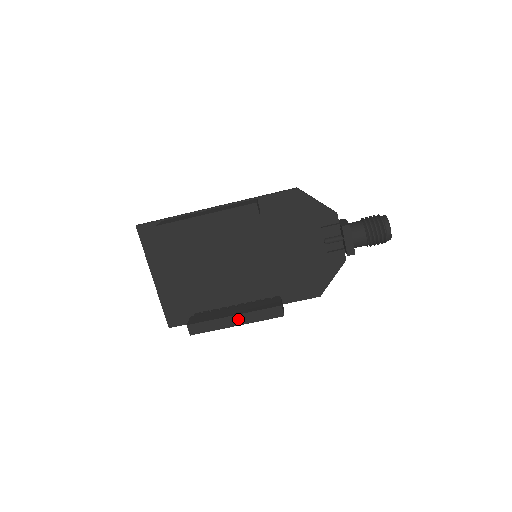
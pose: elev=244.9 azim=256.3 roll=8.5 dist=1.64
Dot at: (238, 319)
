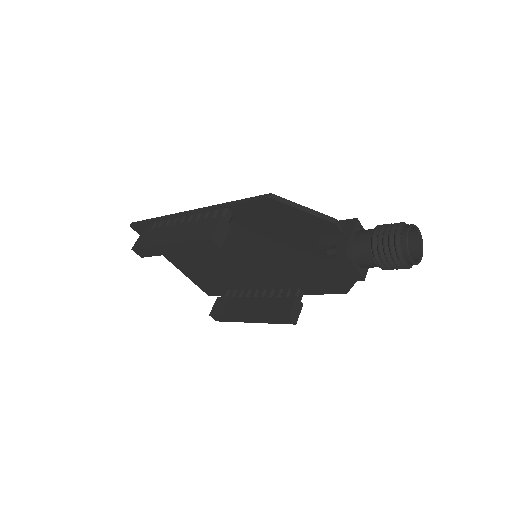
Dot at: (251, 319)
